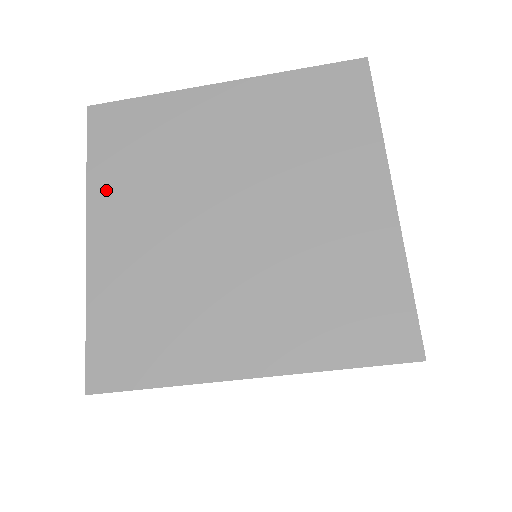
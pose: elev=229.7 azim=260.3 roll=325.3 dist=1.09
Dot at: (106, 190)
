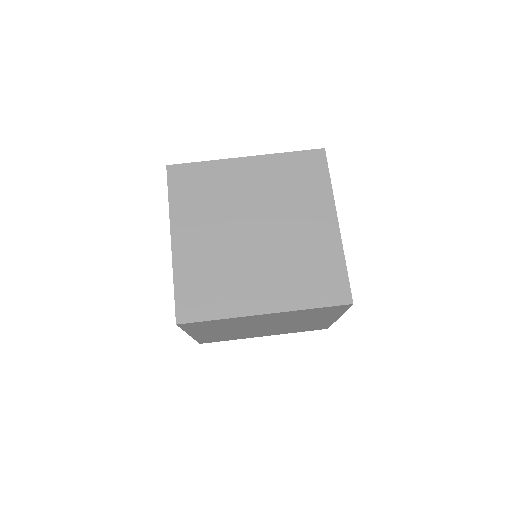
Dot at: occluded
